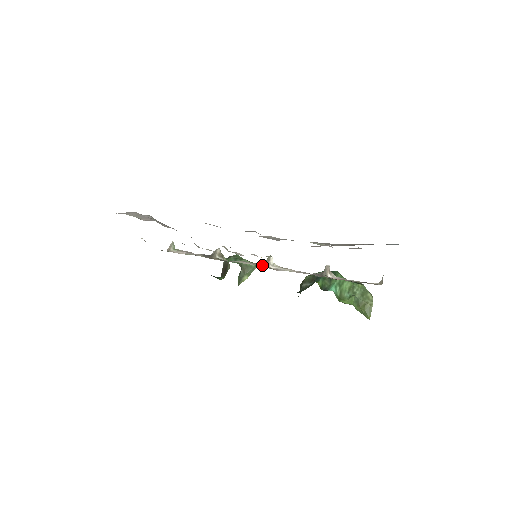
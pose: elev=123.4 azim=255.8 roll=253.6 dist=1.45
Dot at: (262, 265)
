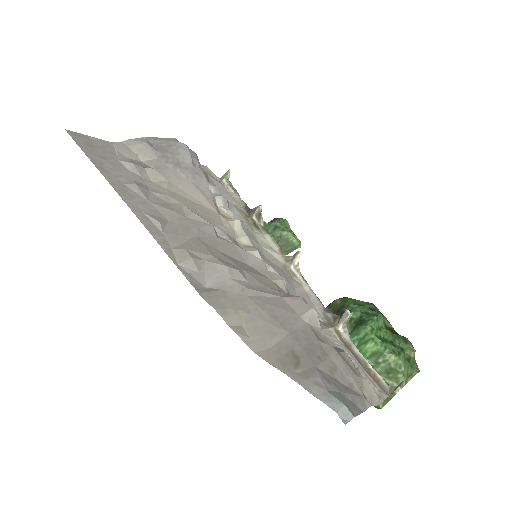
Dot at: (285, 259)
